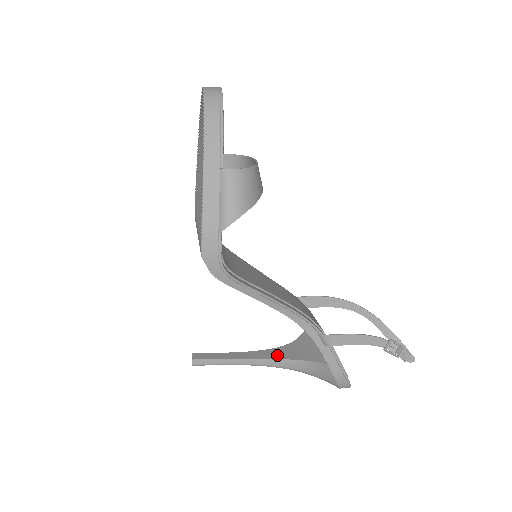
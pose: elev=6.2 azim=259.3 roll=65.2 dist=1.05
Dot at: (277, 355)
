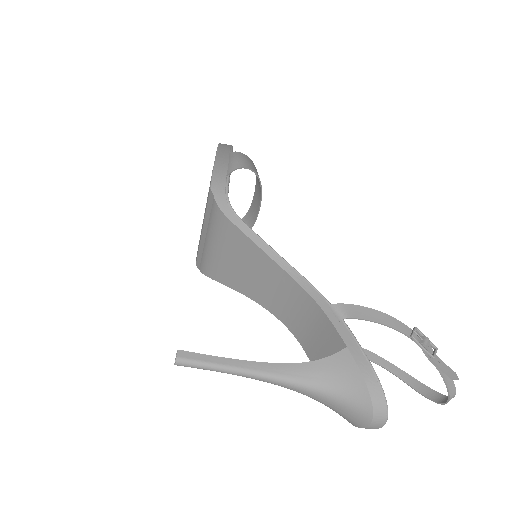
Dot at: (284, 365)
